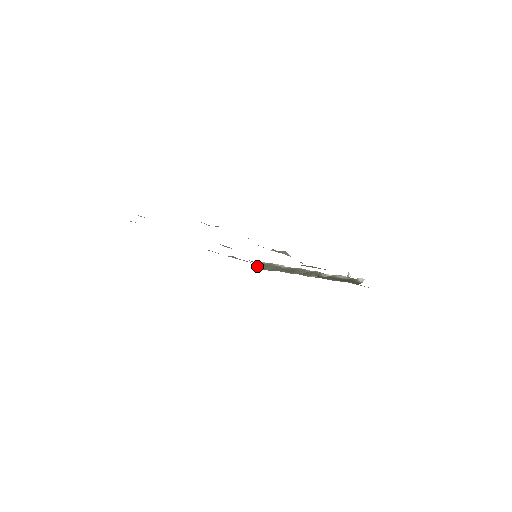
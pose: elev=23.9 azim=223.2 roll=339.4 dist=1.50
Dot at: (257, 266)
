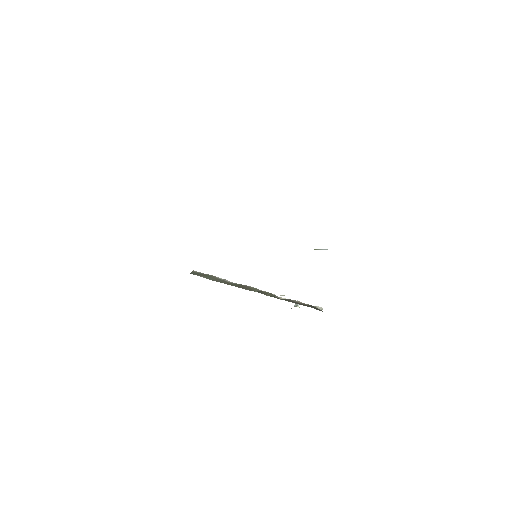
Dot at: (195, 274)
